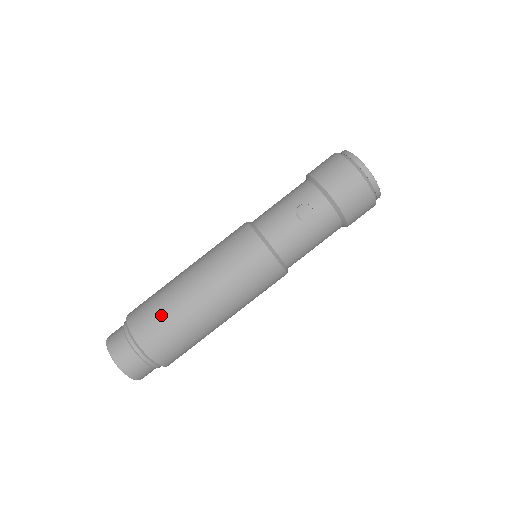
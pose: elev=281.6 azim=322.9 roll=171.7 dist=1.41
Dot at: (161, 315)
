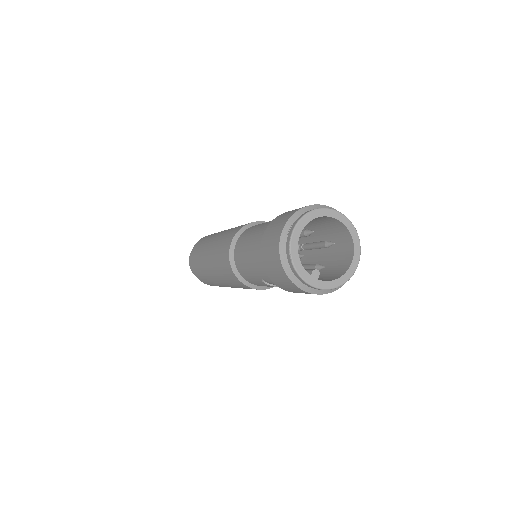
Dot at: (208, 282)
